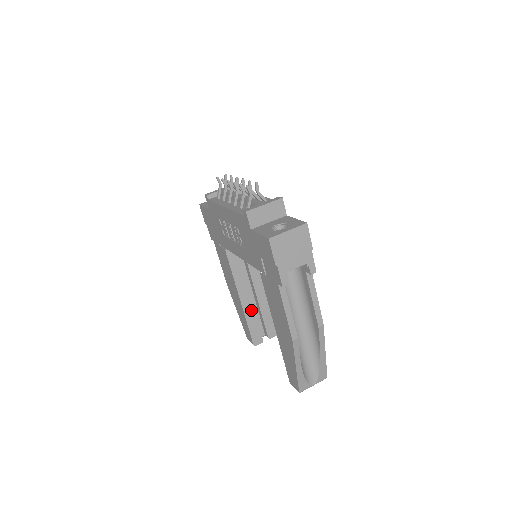
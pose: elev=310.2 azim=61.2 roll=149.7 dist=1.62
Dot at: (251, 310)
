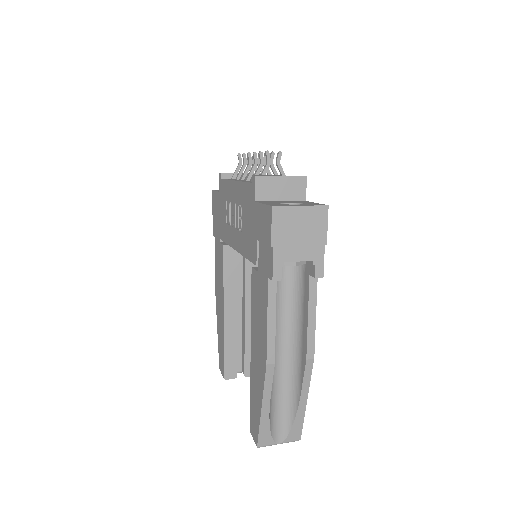
Dot at: (233, 332)
